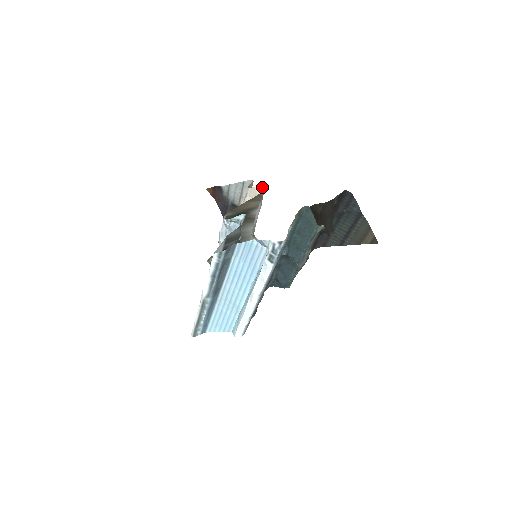
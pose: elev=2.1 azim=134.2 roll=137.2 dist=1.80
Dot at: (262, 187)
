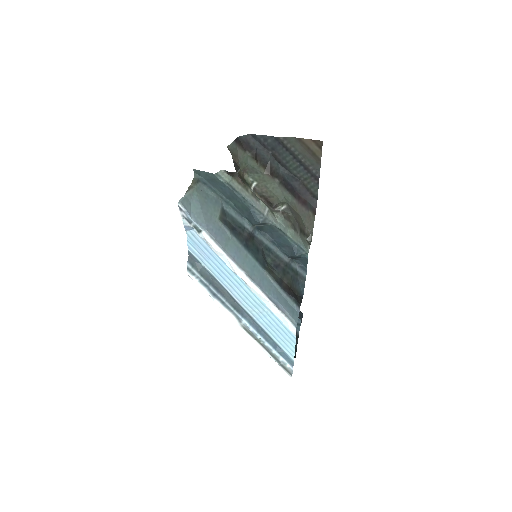
Dot at: occluded
